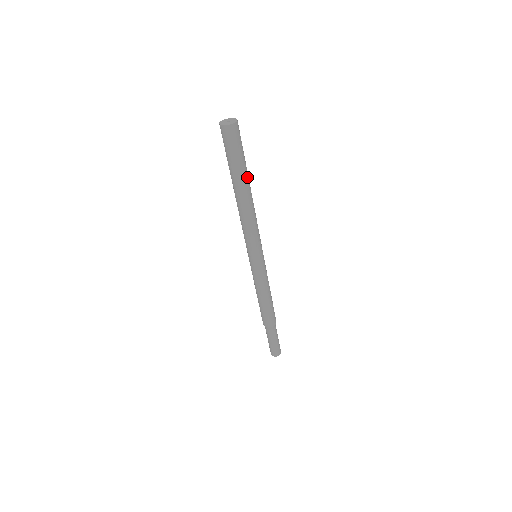
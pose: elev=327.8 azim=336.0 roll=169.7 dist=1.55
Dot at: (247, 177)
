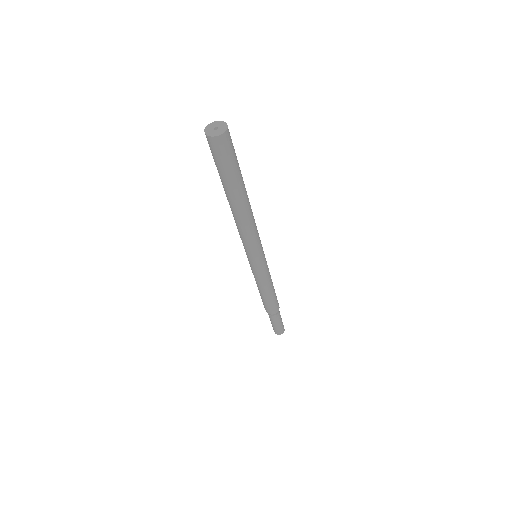
Dot at: (243, 182)
